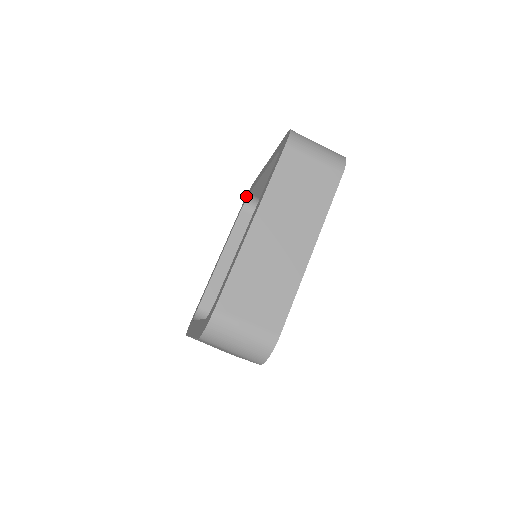
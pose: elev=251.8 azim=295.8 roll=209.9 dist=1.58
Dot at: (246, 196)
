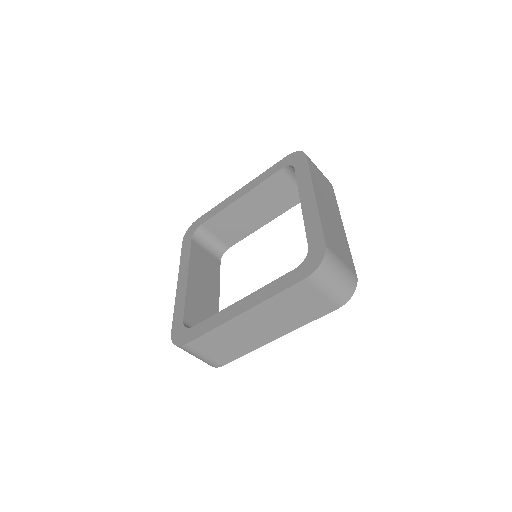
Dot at: (295, 154)
